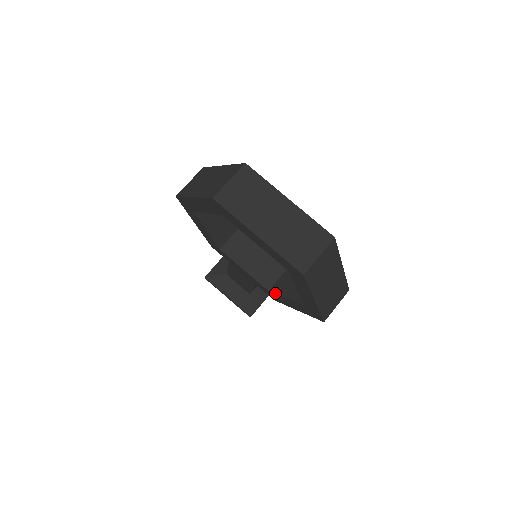
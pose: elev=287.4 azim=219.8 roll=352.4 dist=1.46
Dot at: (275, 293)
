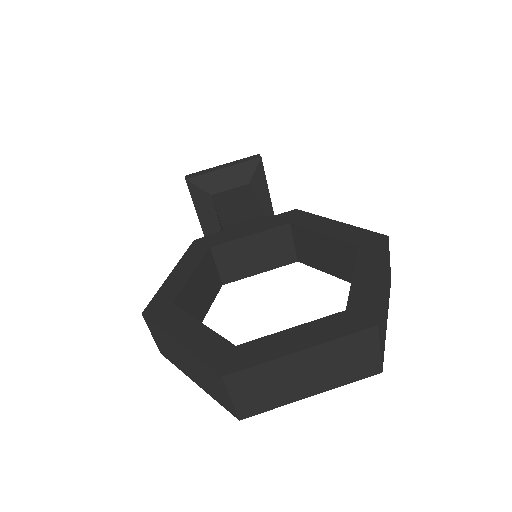
Dot at: occluded
